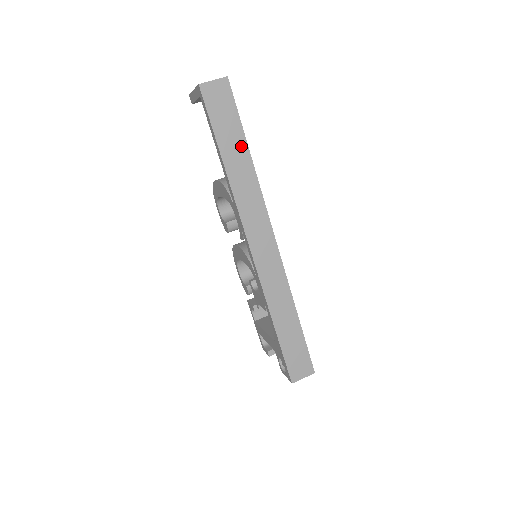
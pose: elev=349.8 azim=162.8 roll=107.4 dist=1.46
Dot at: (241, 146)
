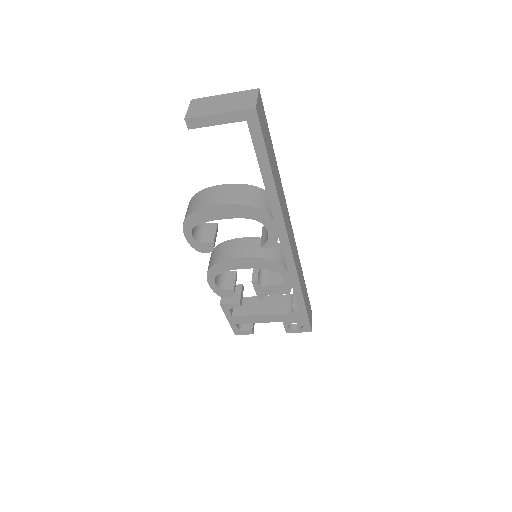
Dot at: (274, 158)
